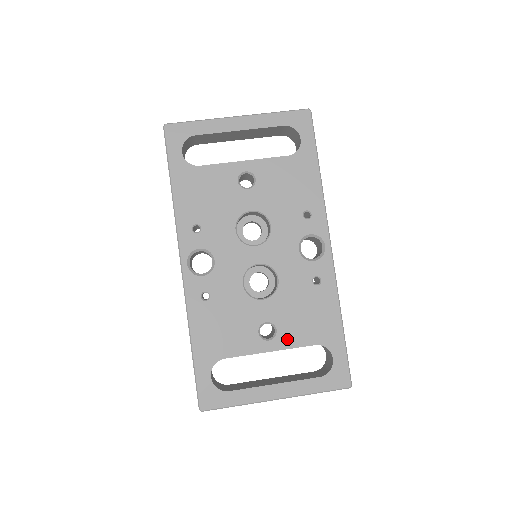
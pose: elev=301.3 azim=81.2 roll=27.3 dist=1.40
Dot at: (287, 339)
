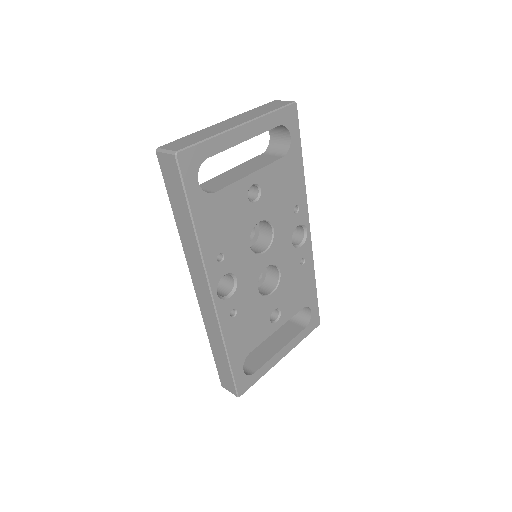
Dot at: (287, 314)
